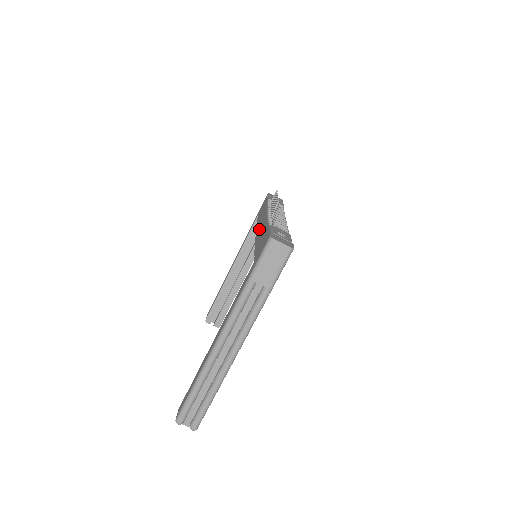
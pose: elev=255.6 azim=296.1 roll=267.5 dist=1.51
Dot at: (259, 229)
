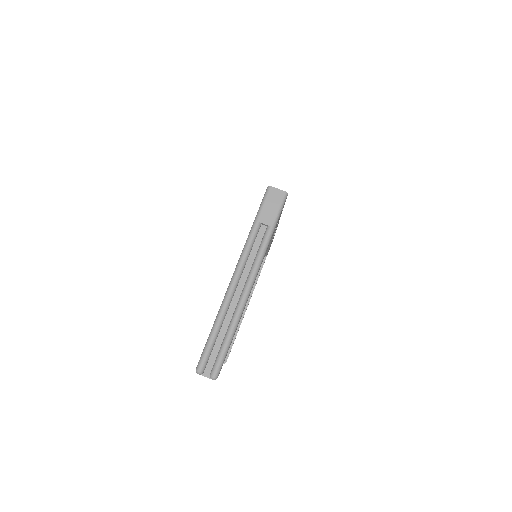
Dot at: occluded
